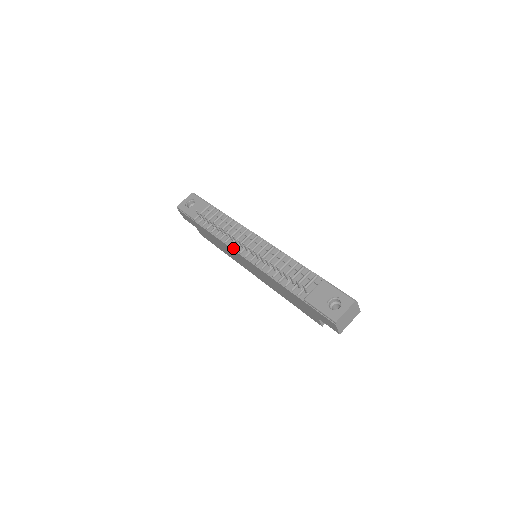
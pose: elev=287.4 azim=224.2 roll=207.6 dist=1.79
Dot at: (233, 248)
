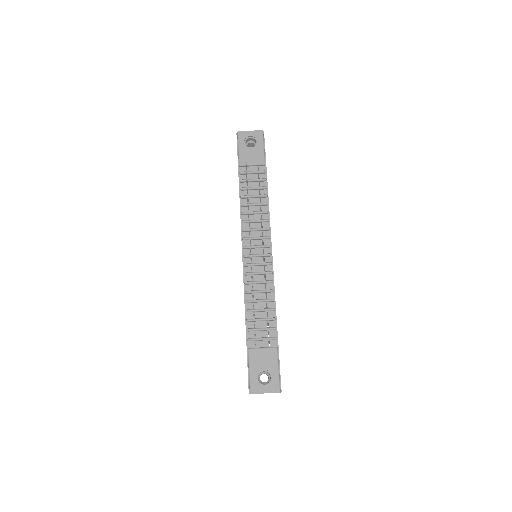
Dot at: (243, 235)
